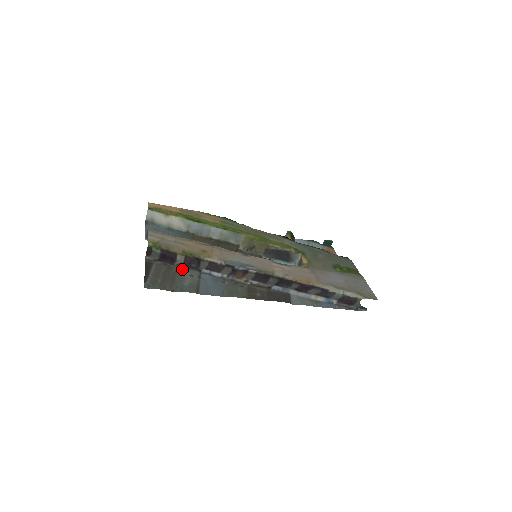
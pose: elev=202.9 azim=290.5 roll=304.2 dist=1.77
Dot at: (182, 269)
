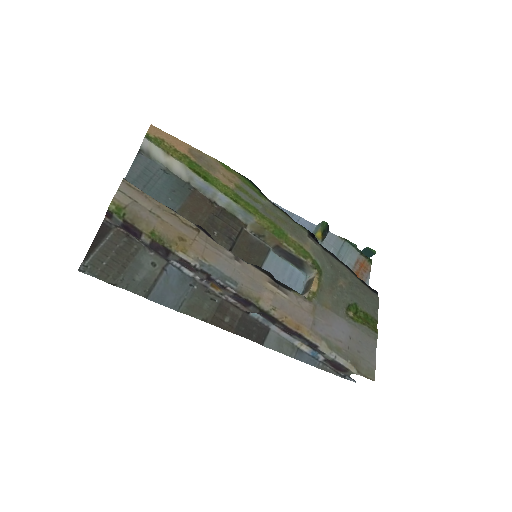
Dot at: (146, 249)
